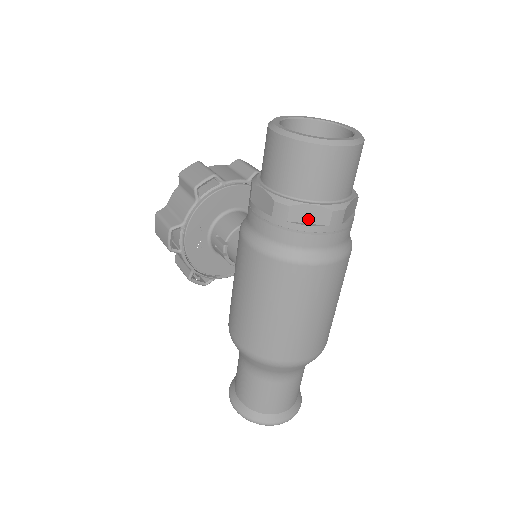
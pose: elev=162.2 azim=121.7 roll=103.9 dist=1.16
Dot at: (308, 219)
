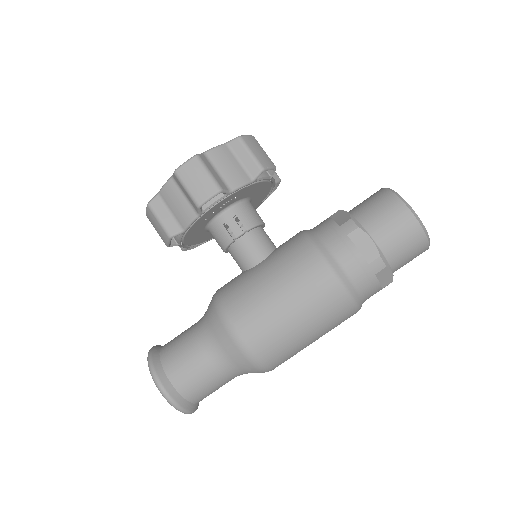
Dot at: (382, 279)
